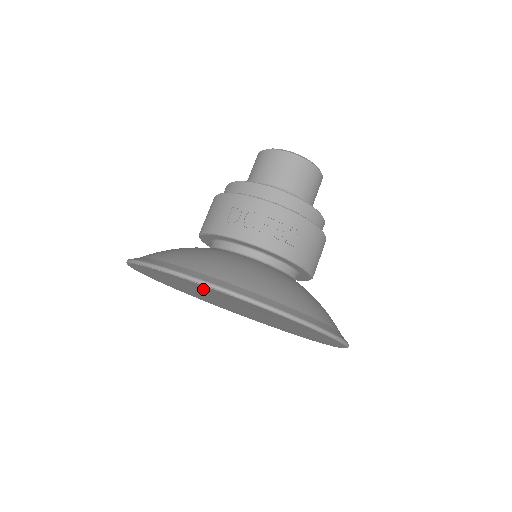
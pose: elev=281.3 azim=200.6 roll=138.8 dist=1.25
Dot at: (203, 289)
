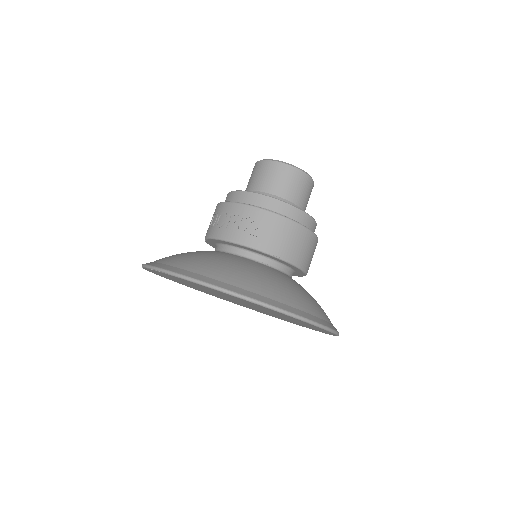
Dot at: occluded
